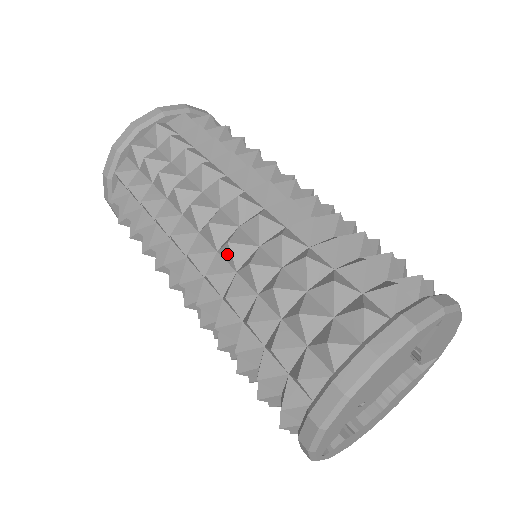
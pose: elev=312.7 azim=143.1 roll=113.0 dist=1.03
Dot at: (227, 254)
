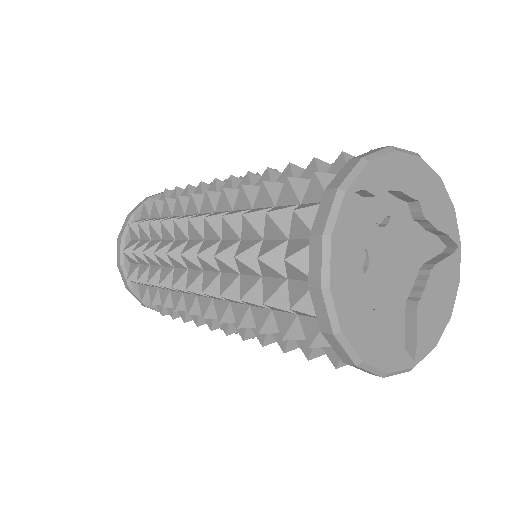
Dot at: occluded
